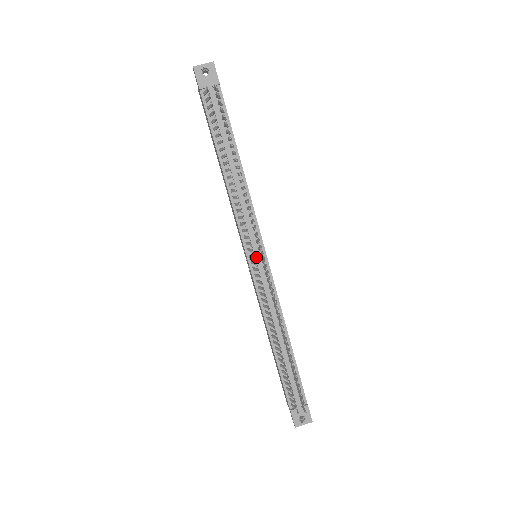
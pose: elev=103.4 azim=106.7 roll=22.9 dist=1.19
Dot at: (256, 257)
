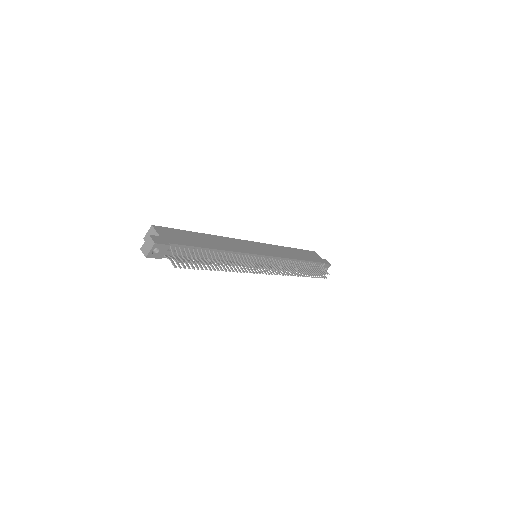
Dot at: occluded
